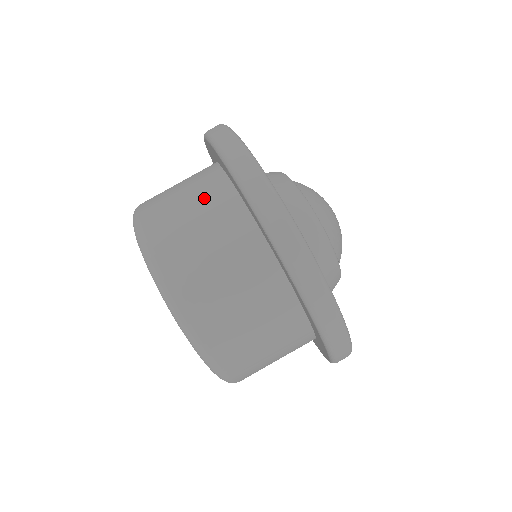
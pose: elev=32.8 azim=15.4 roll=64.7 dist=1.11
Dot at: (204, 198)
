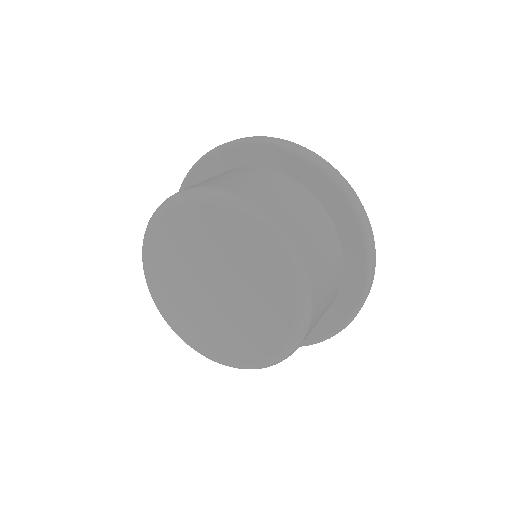
Dot at: (310, 210)
